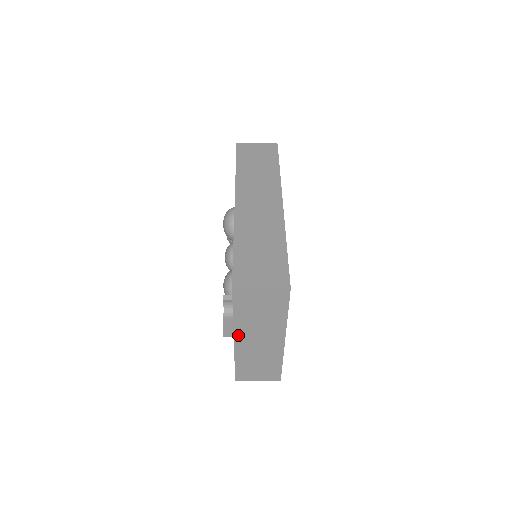
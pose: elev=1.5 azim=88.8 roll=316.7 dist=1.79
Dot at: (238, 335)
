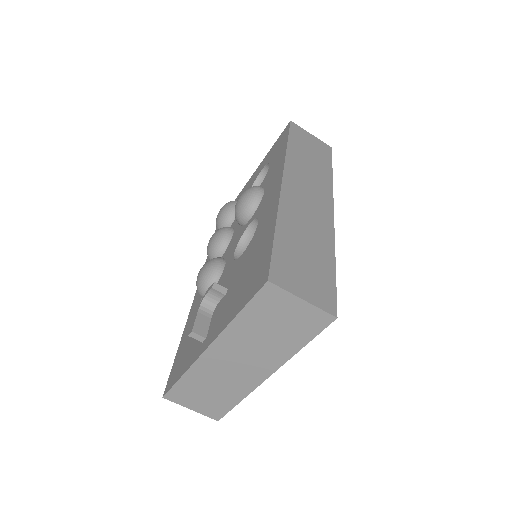
Dot at: (219, 343)
